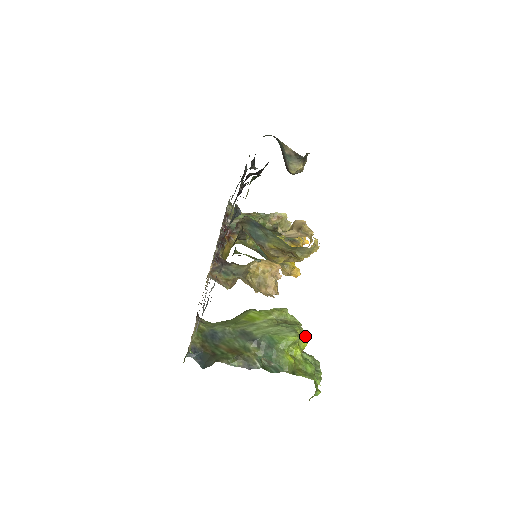
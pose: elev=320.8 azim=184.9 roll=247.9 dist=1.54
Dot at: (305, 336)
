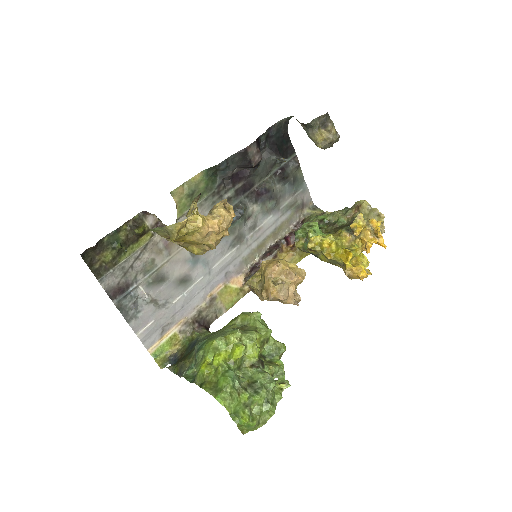
Dot at: (255, 345)
